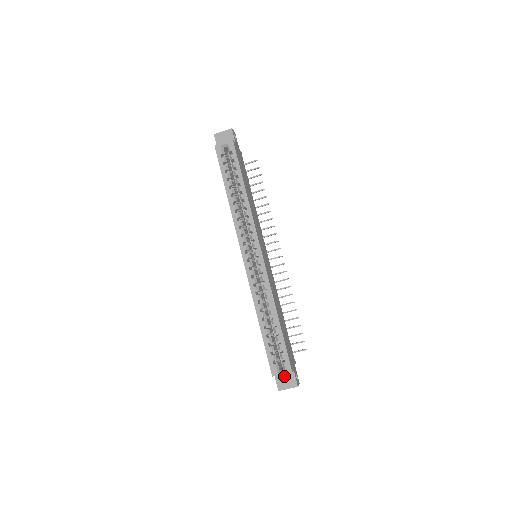
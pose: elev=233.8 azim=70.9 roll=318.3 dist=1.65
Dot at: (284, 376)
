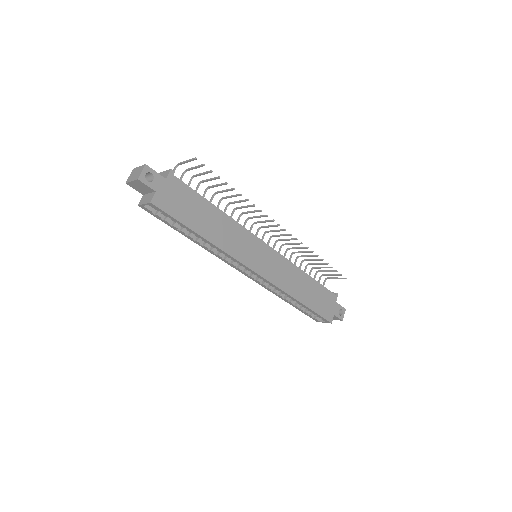
Dot at: occluded
